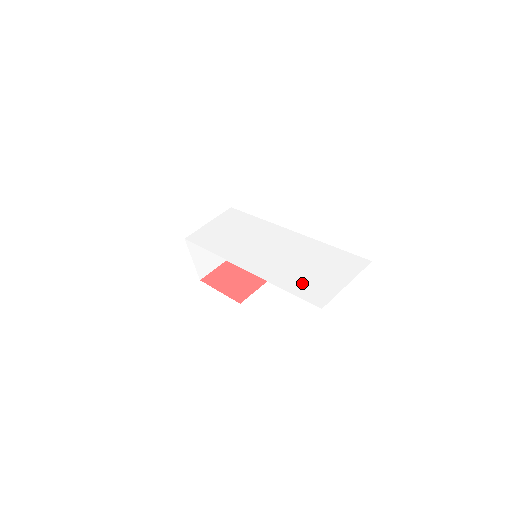
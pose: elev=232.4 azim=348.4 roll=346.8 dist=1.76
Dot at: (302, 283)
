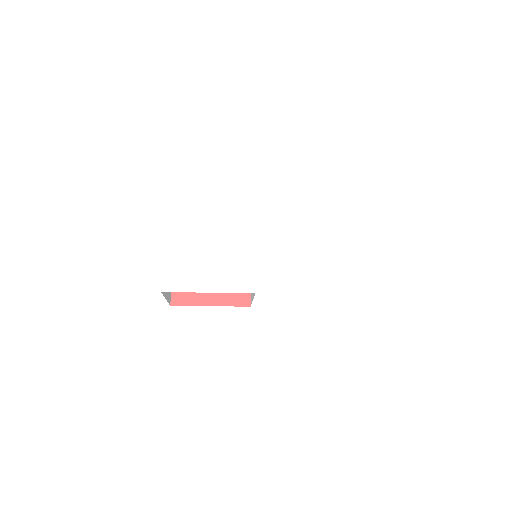
Dot at: (366, 277)
